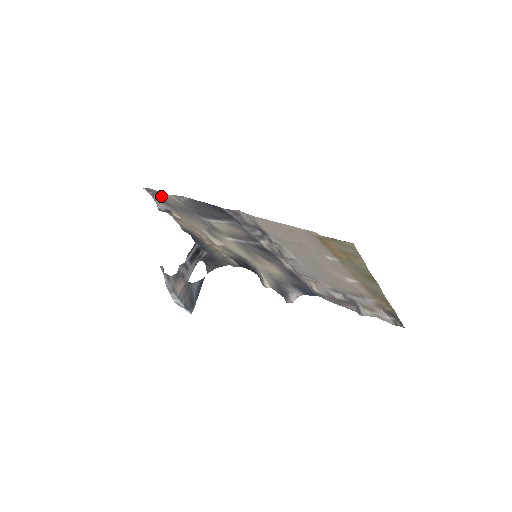
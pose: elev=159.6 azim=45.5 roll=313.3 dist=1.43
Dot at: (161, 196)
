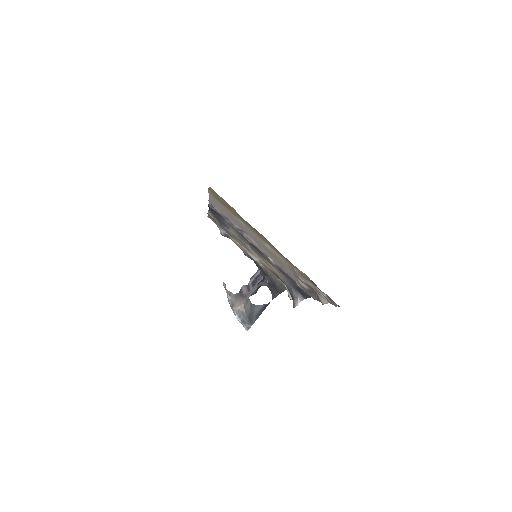
Dot at: (214, 220)
